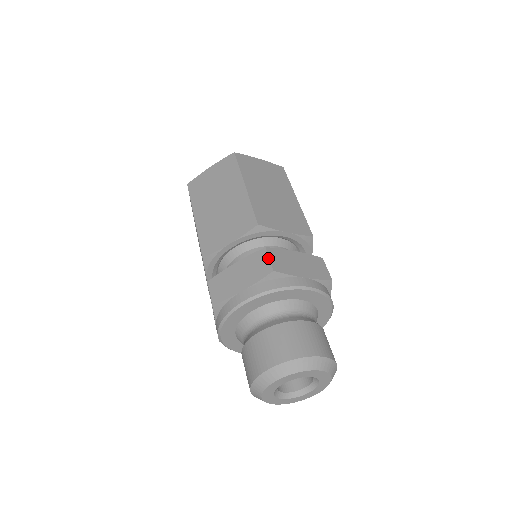
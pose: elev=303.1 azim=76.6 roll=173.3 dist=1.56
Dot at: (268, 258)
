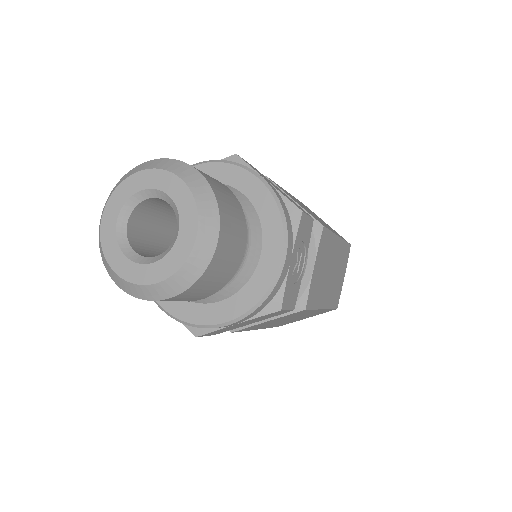
Dot at: occluded
